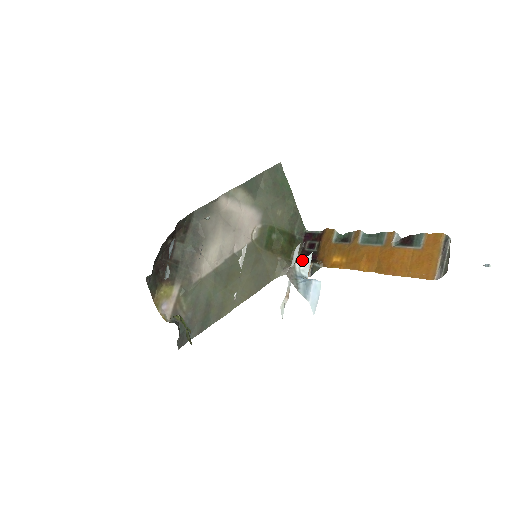
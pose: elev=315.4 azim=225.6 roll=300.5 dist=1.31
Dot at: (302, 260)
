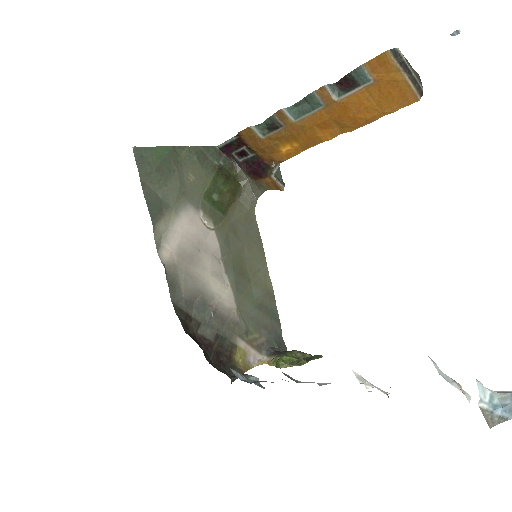
Dot at: occluded
